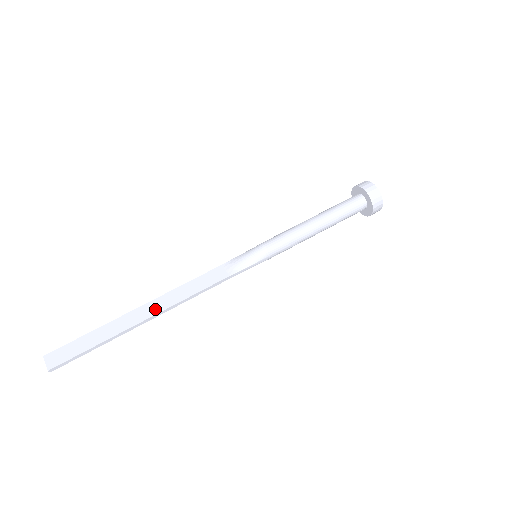
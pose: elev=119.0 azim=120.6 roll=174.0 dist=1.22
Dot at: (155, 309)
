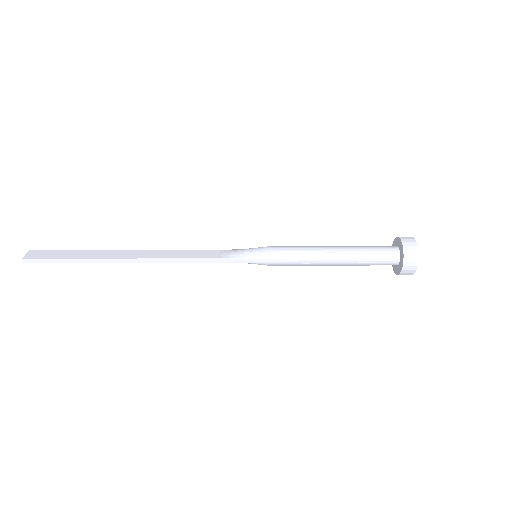
Dot at: (137, 255)
